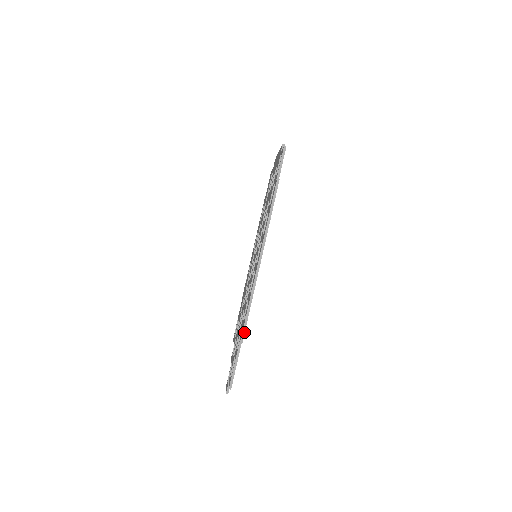
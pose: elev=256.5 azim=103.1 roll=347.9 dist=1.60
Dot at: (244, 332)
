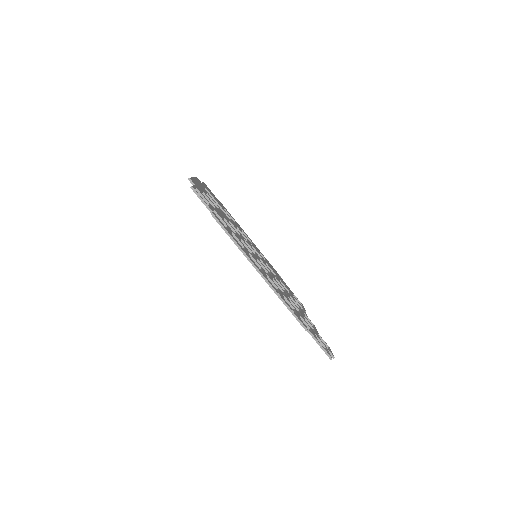
Dot at: (301, 323)
